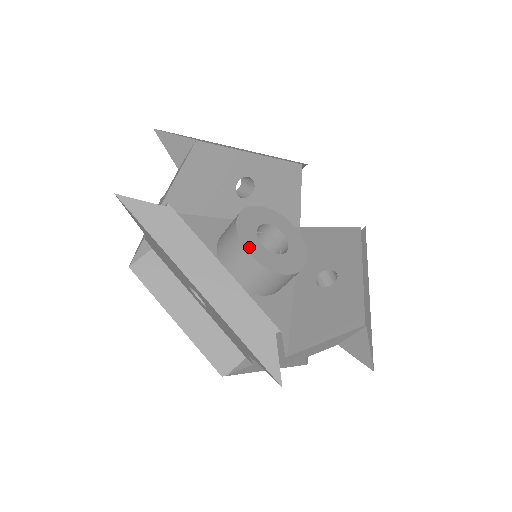
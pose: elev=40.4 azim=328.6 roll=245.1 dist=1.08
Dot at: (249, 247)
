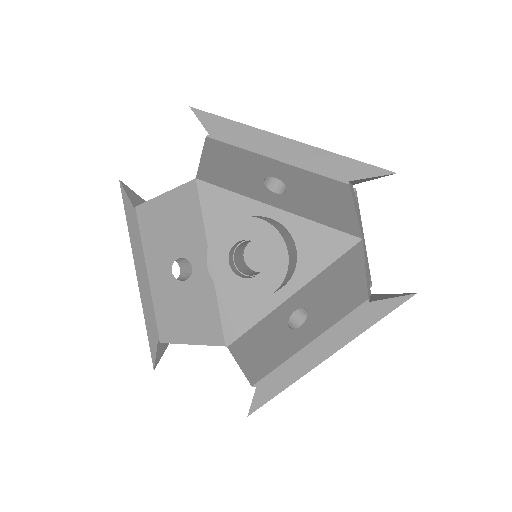
Dot at: (212, 258)
